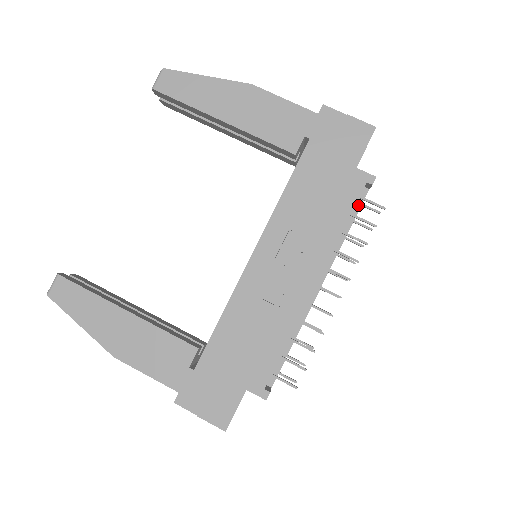
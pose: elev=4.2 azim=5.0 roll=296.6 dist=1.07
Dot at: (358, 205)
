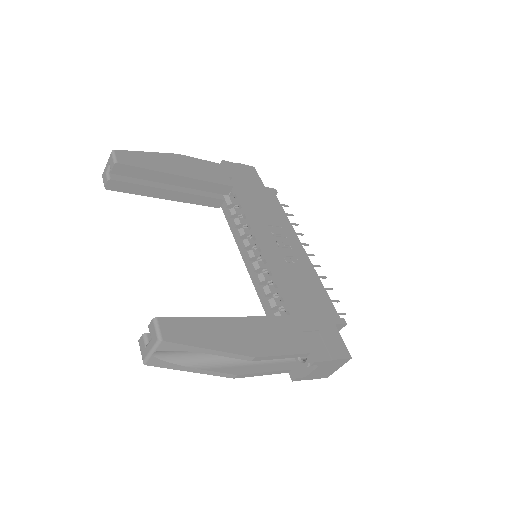
Dot at: occluded
